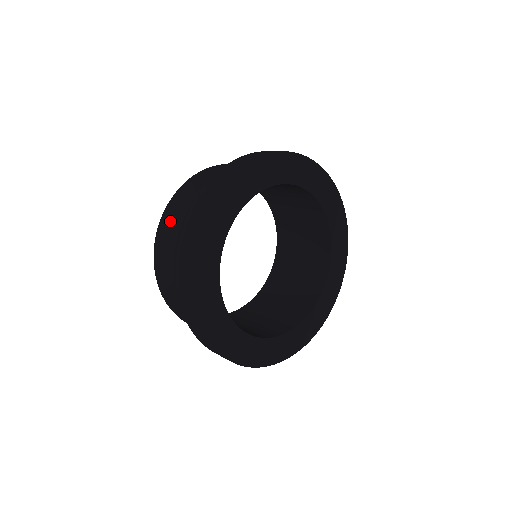
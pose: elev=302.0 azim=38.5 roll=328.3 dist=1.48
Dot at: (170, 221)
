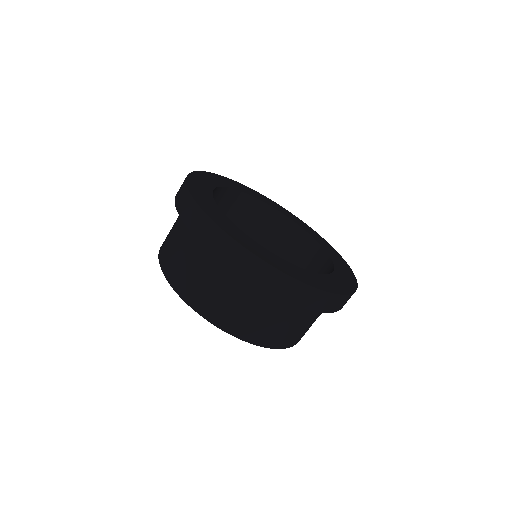
Dot at: occluded
